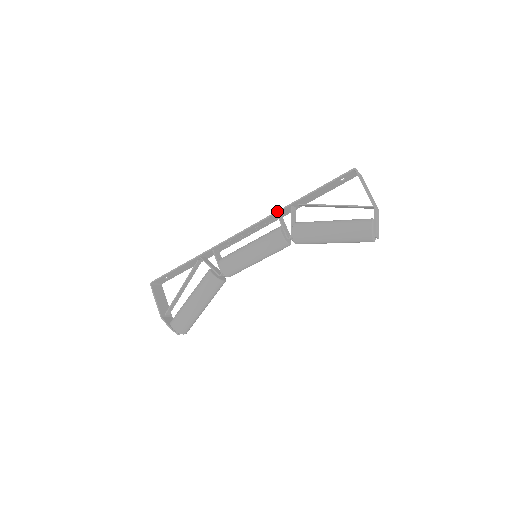
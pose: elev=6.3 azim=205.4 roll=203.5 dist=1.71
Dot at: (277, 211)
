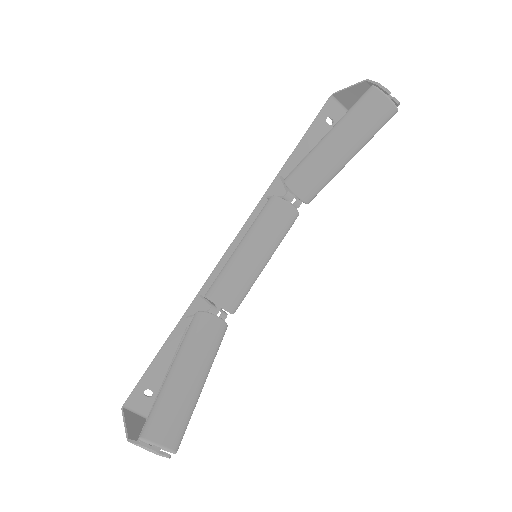
Dot at: (265, 193)
